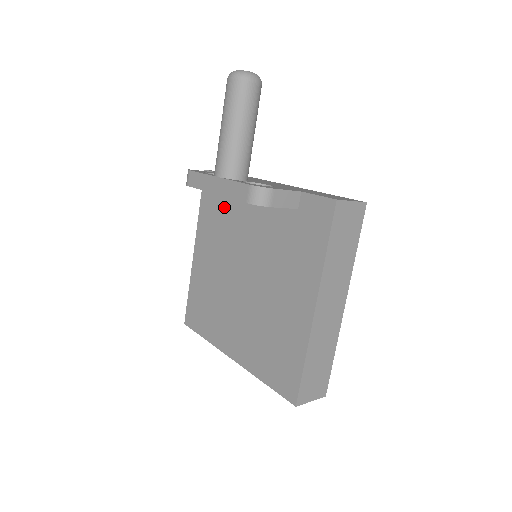
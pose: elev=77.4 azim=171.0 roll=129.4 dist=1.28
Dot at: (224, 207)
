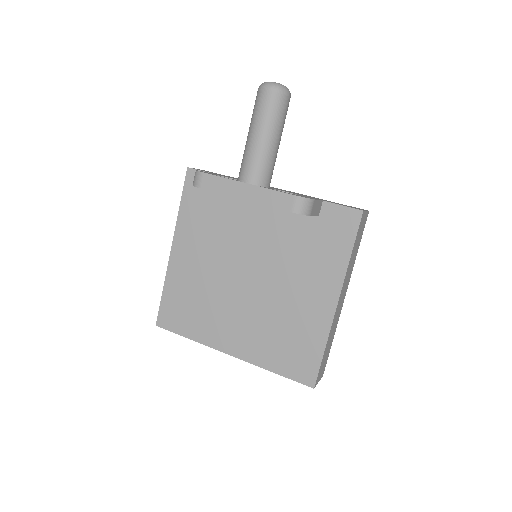
Dot at: (218, 208)
